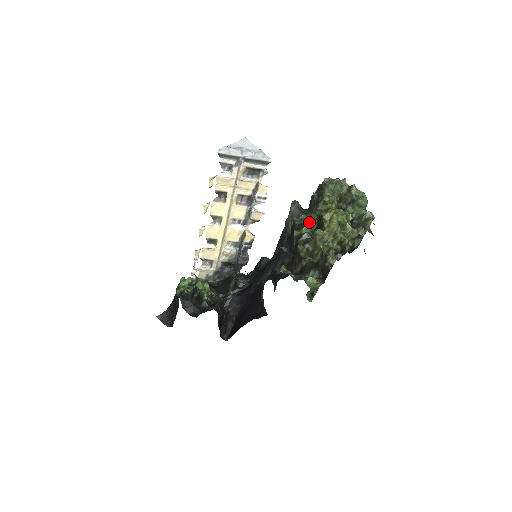
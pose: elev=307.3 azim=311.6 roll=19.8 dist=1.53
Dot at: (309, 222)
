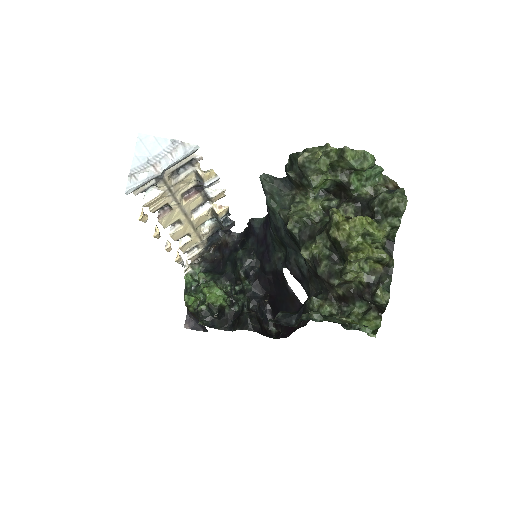
Dot at: (316, 240)
